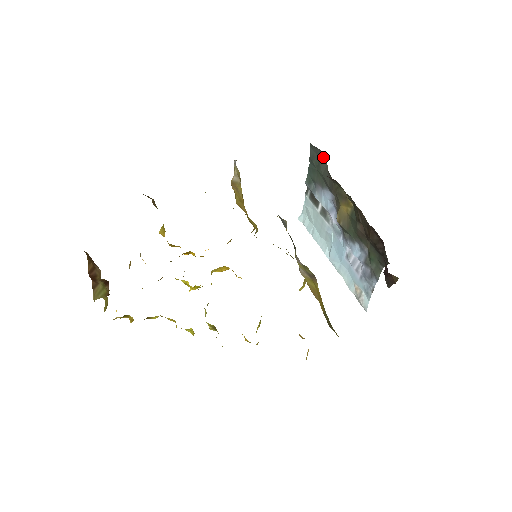
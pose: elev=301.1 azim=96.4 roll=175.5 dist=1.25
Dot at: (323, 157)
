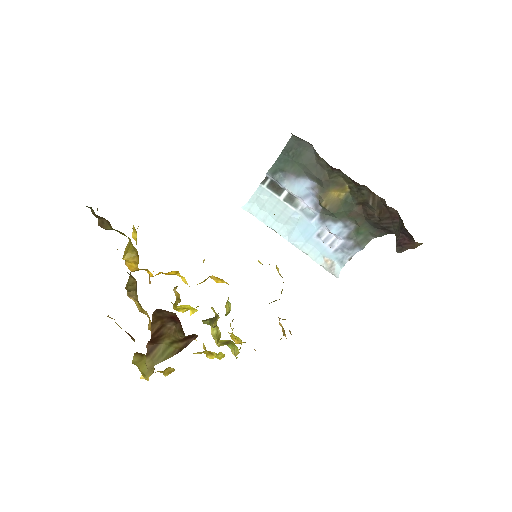
Dot at: (309, 148)
